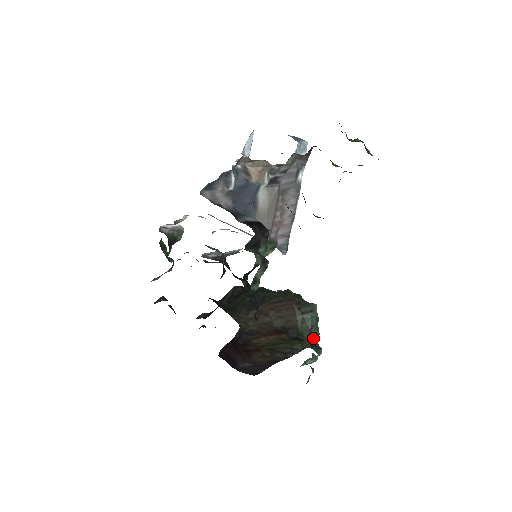
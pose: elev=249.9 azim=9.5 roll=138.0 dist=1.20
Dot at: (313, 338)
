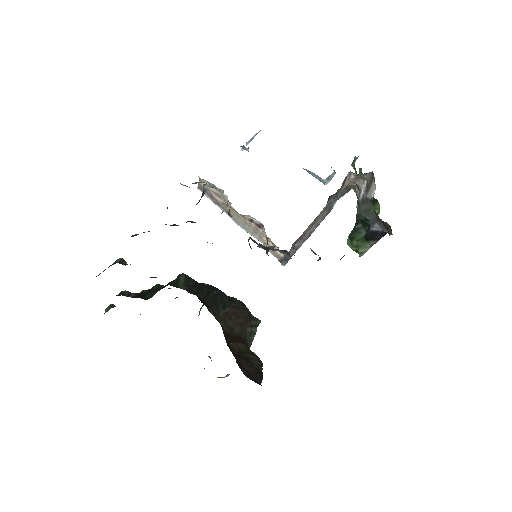
Dot at: occluded
